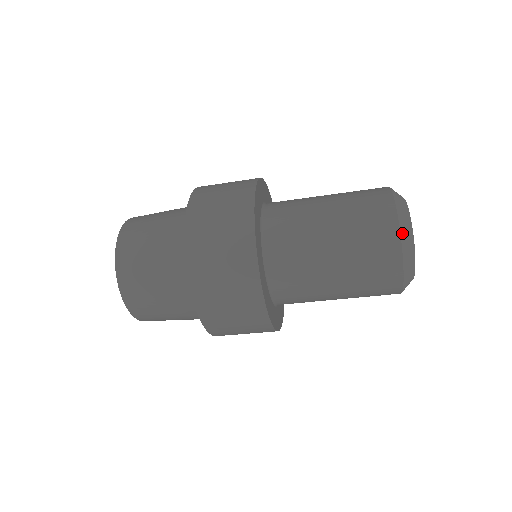
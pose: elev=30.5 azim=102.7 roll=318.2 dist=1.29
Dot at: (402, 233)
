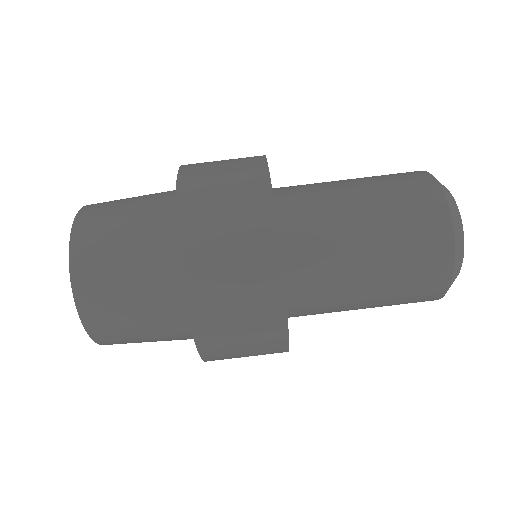
Dot at: occluded
